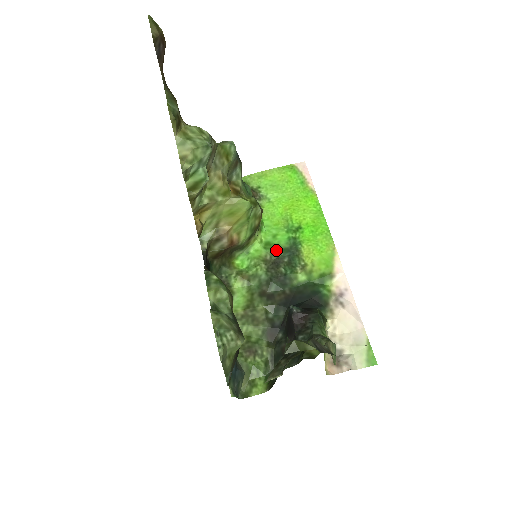
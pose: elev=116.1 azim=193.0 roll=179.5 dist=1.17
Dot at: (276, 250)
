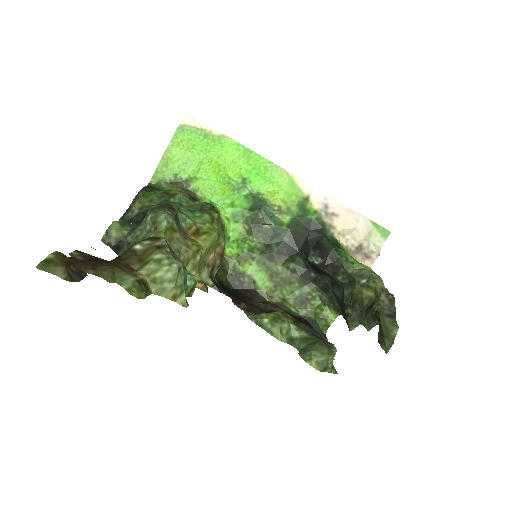
Dot at: (245, 215)
